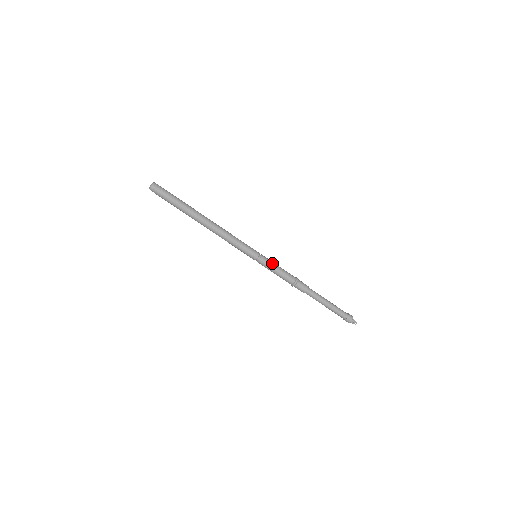
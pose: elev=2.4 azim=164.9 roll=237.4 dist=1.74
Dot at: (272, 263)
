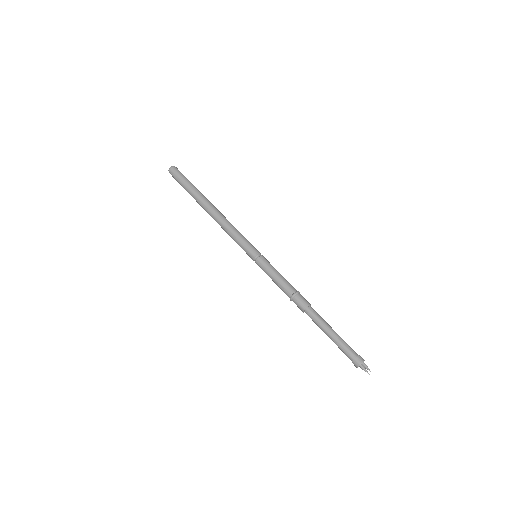
Dot at: (268, 268)
